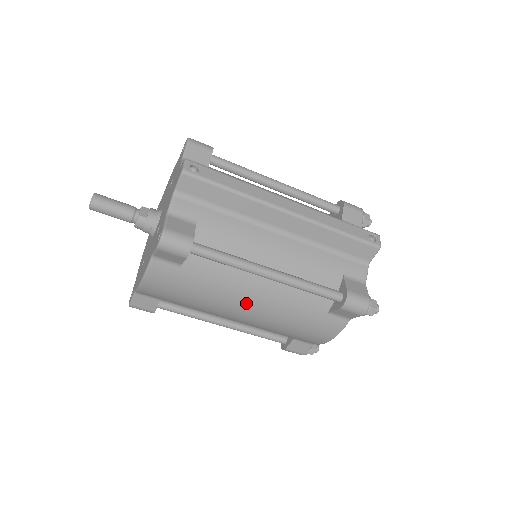
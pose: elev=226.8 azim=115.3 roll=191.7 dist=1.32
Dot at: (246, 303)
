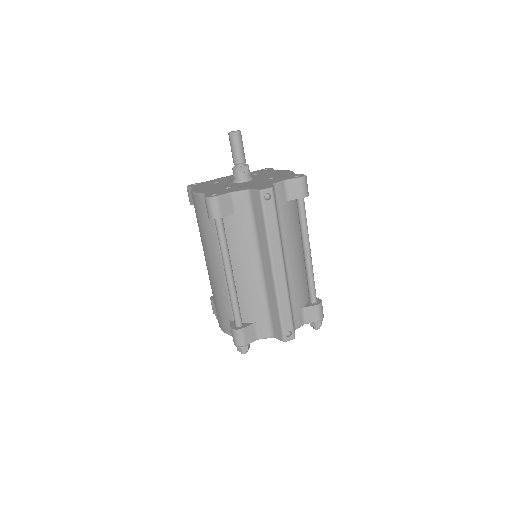
Dot at: (211, 264)
